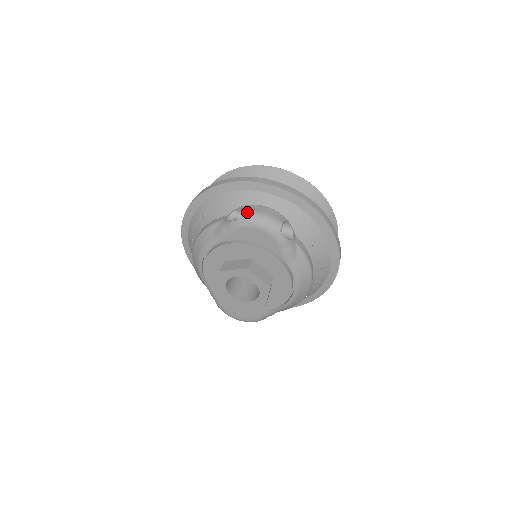
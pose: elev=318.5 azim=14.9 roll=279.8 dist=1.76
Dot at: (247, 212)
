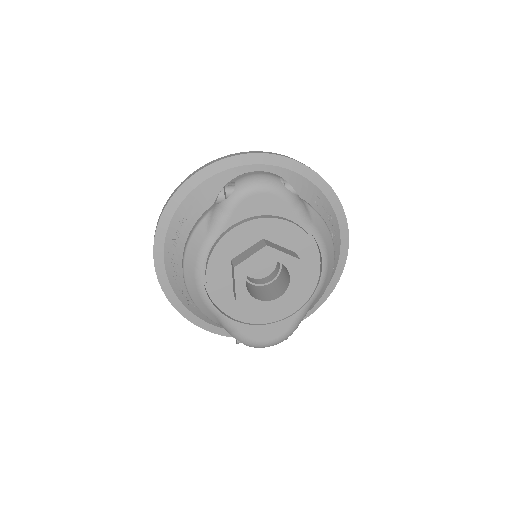
Dot at: (239, 180)
